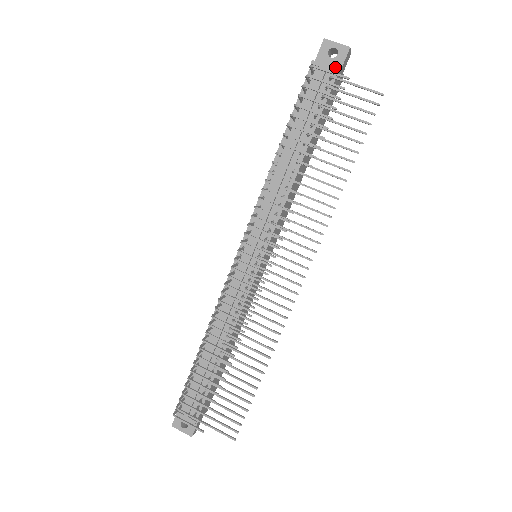
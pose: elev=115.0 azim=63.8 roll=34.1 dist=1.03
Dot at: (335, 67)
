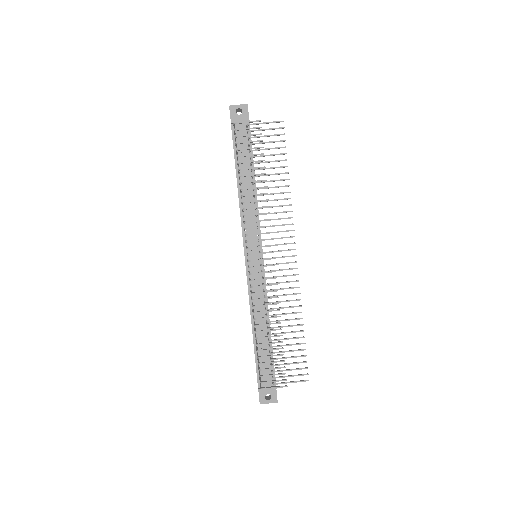
Dot at: occluded
